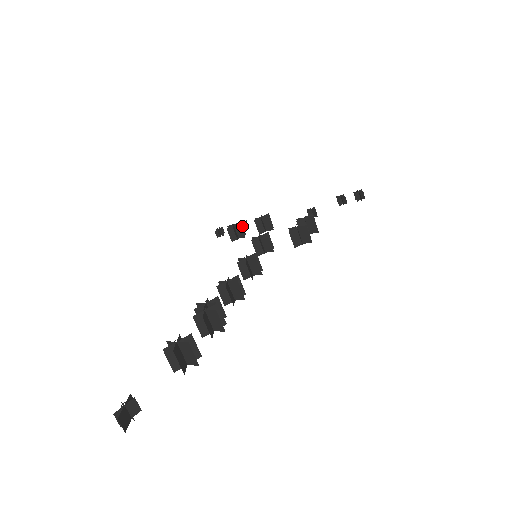
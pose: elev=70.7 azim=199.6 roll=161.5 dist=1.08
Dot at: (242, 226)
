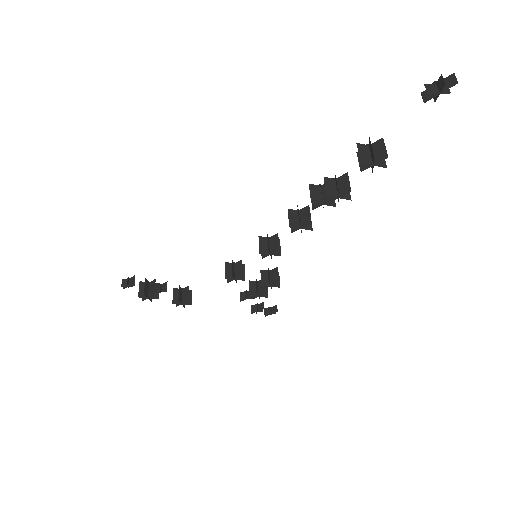
Dot at: (160, 286)
